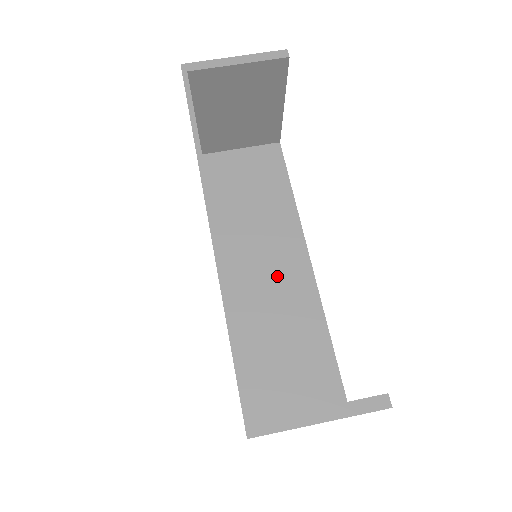
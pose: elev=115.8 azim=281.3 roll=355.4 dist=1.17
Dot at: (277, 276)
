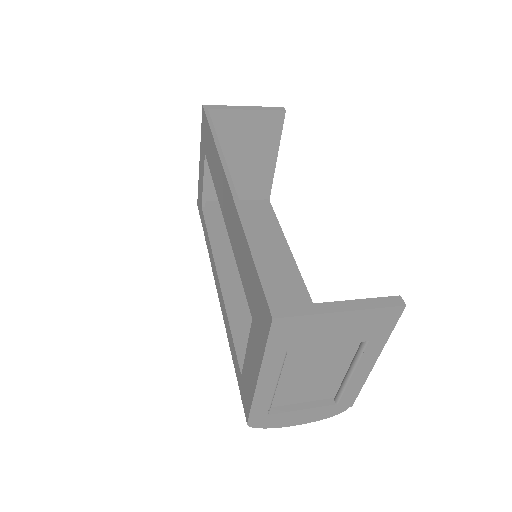
Dot at: (272, 286)
